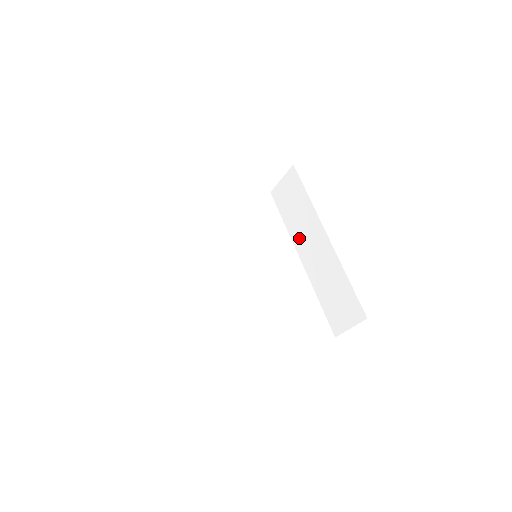
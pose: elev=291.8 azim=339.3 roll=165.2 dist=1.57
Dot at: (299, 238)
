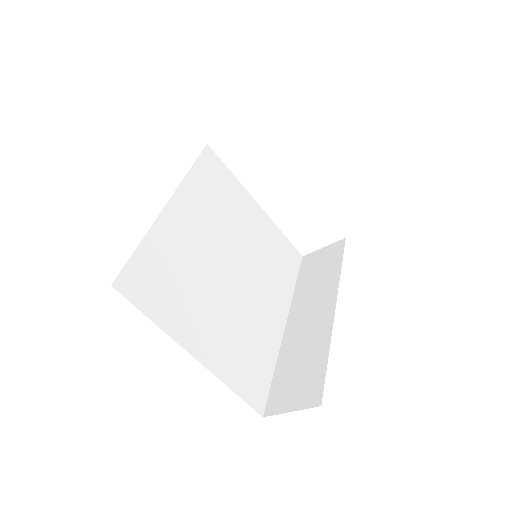
Dot at: (301, 302)
